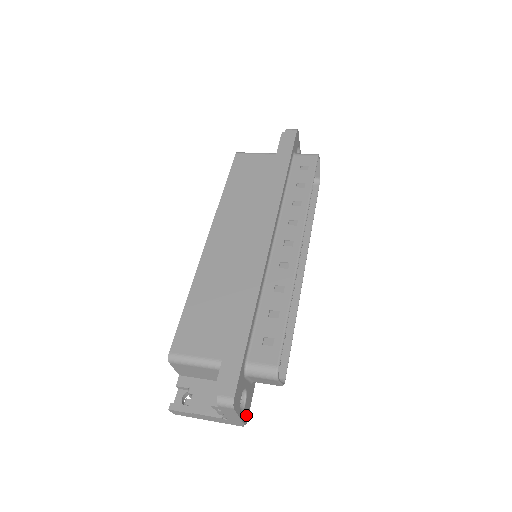
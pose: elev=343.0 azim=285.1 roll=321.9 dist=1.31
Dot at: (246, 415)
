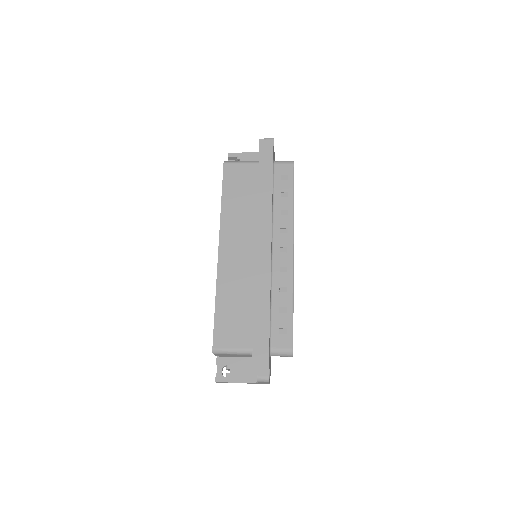
Dot at: occluded
